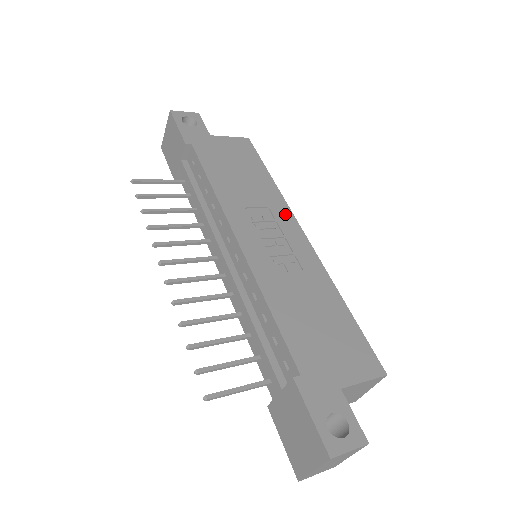
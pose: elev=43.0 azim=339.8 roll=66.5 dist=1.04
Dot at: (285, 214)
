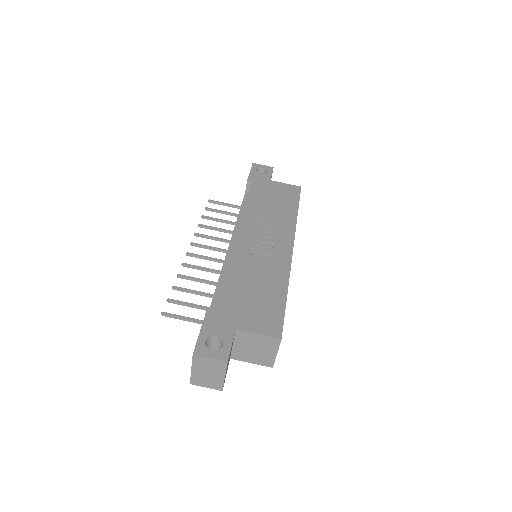
Dot at: (288, 233)
